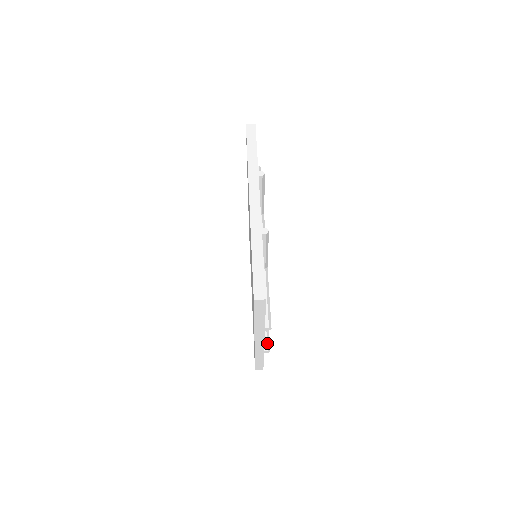
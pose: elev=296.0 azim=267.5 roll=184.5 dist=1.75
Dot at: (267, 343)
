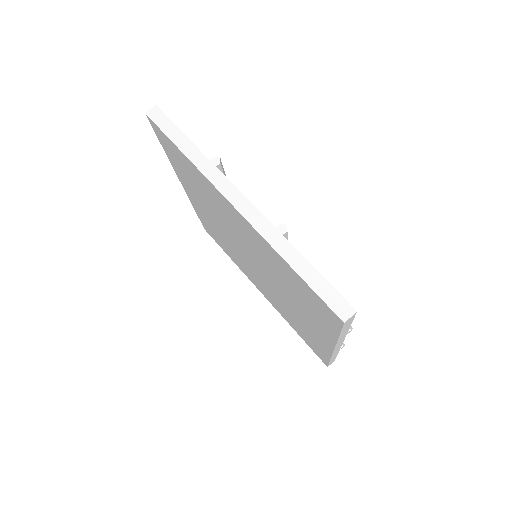
Dot at: occluded
